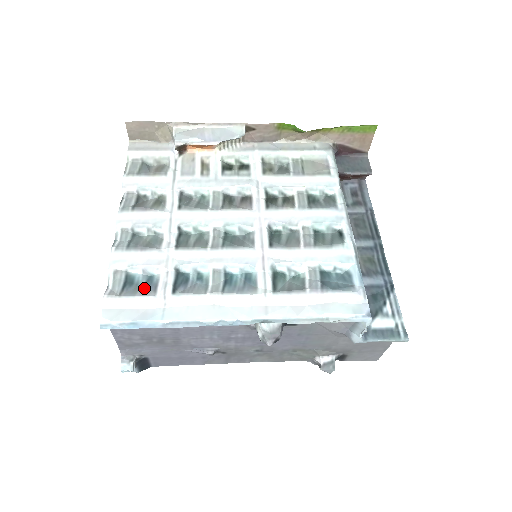
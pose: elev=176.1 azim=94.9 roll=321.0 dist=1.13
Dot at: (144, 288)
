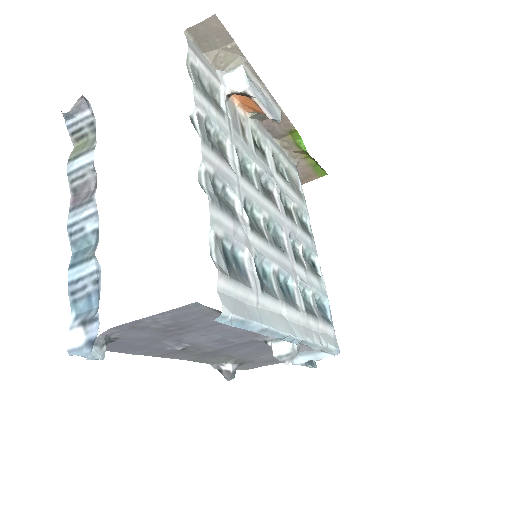
Dot at: (239, 273)
